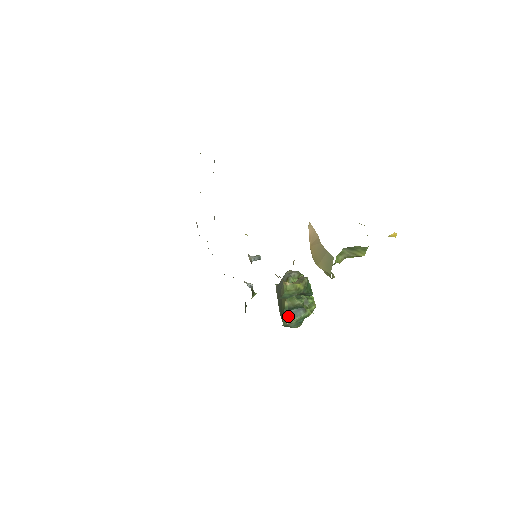
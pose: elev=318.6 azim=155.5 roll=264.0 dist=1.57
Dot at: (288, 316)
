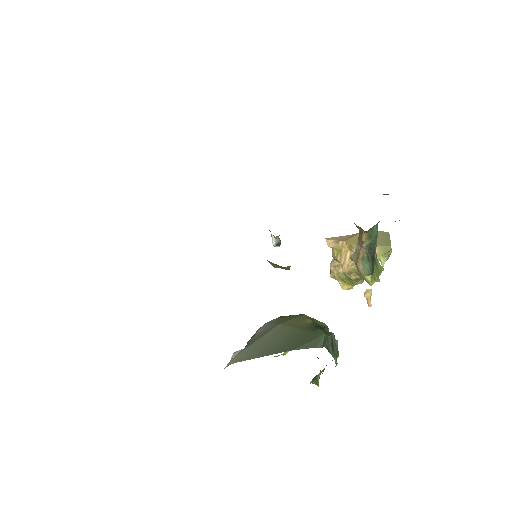
Dot at: (326, 330)
